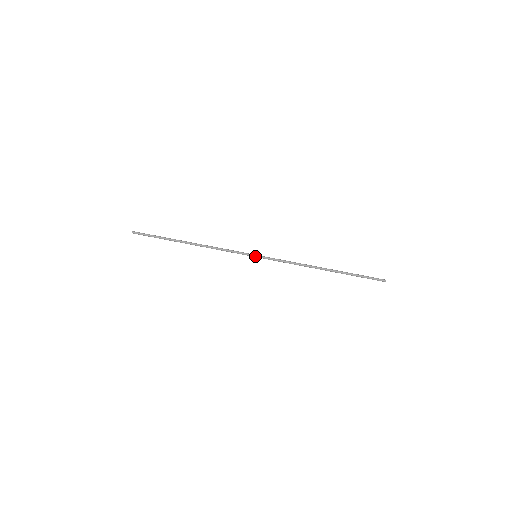
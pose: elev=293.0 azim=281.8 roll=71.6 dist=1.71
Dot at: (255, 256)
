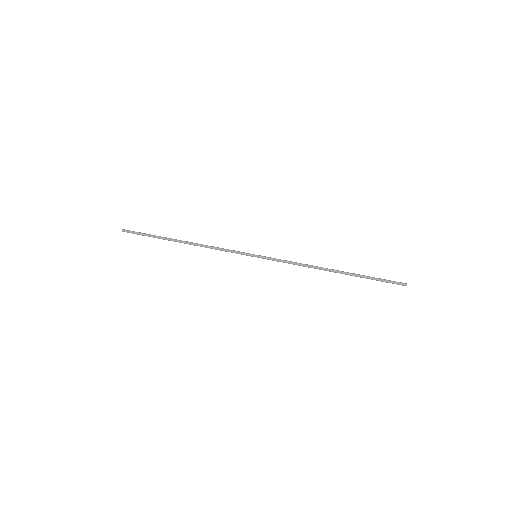
Dot at: (255, 256)
